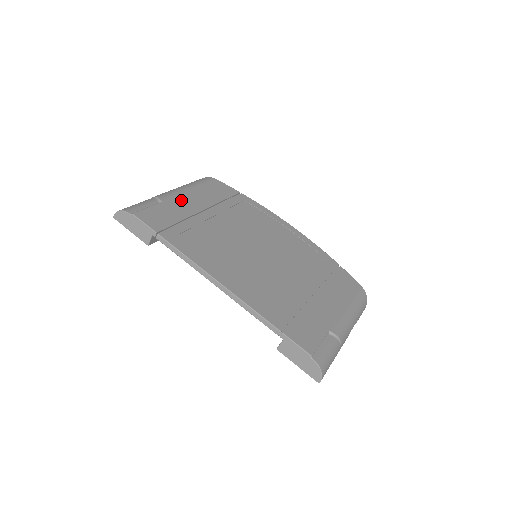
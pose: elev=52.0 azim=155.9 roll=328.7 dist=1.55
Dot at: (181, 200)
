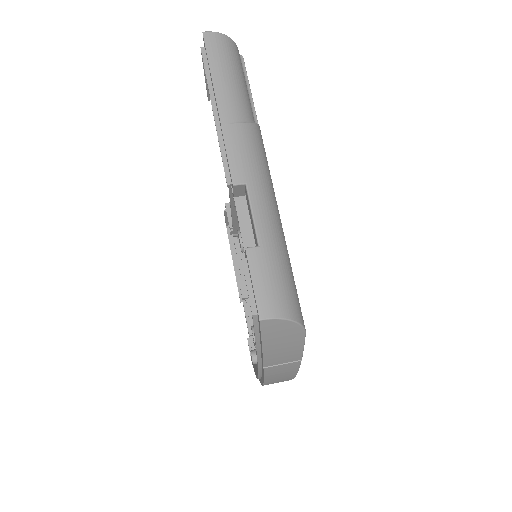
Dot at: occluded
